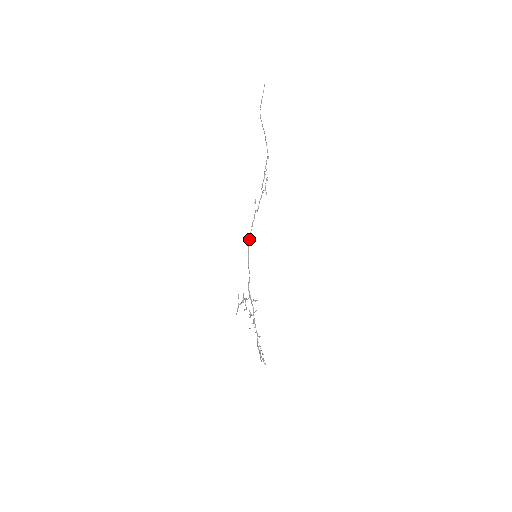
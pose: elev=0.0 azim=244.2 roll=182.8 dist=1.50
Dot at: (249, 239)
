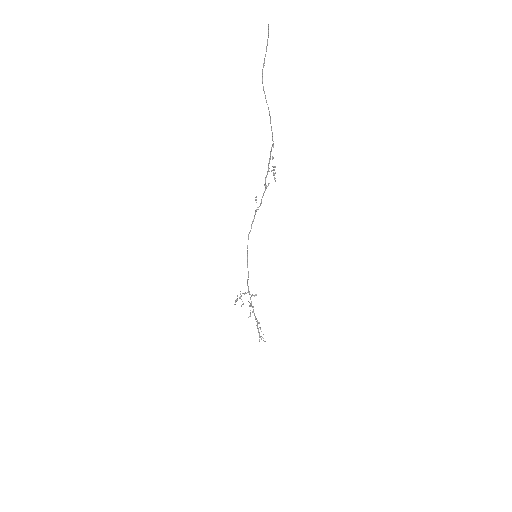
Dot at: occluded
